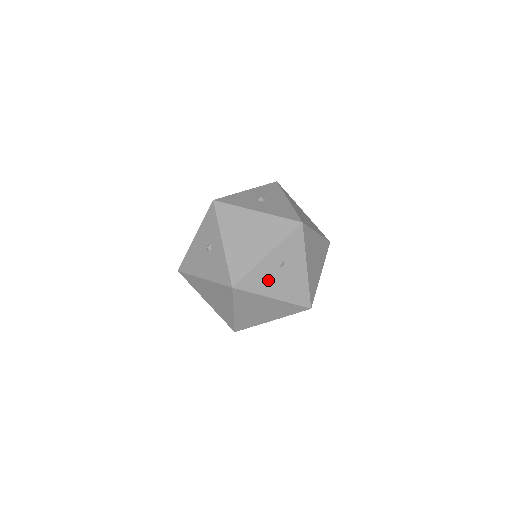
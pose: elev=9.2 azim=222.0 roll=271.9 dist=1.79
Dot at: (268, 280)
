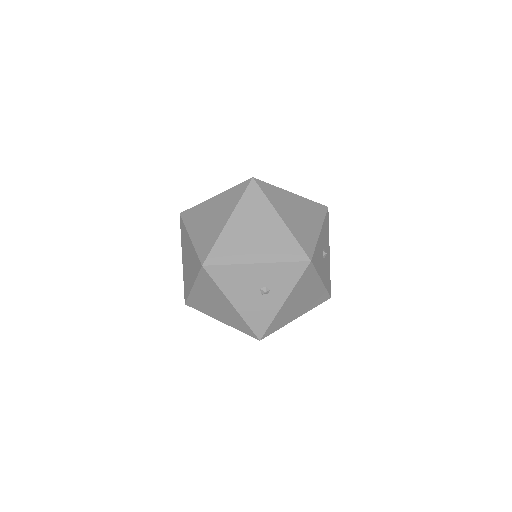
Dot at: occluded
